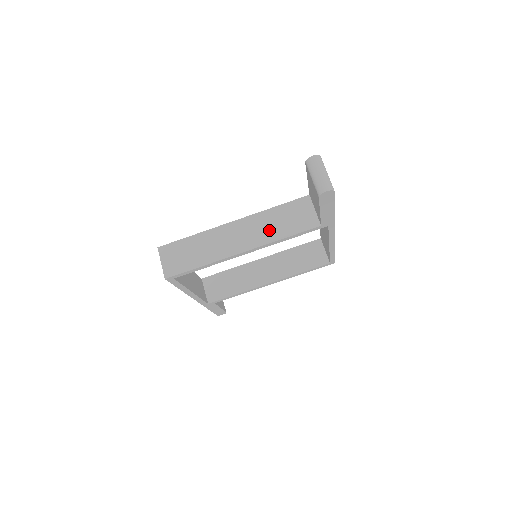
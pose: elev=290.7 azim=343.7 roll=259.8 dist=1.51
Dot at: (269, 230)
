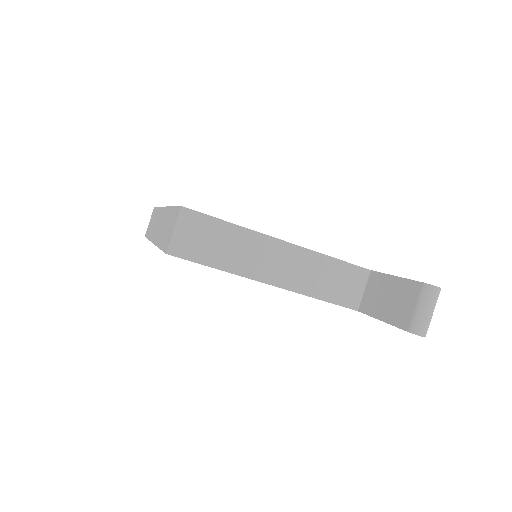
Dot at: (311, 279)
